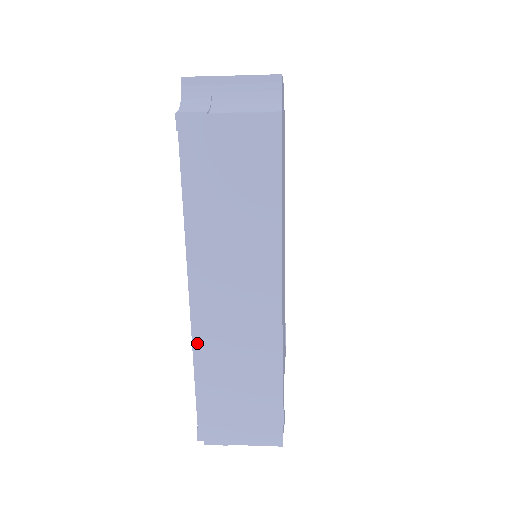
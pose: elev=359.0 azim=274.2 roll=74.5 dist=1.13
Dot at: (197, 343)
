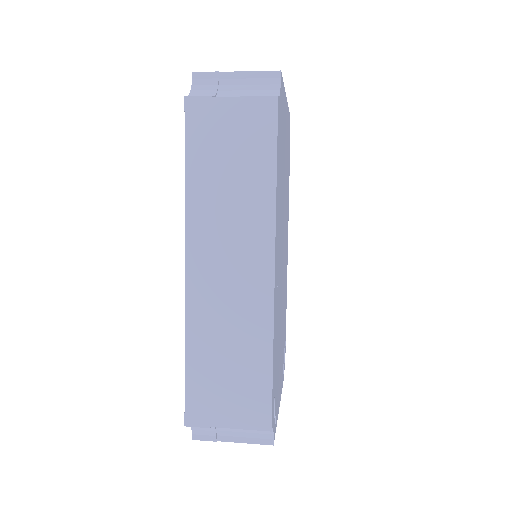
Dot at: (190, 318)
